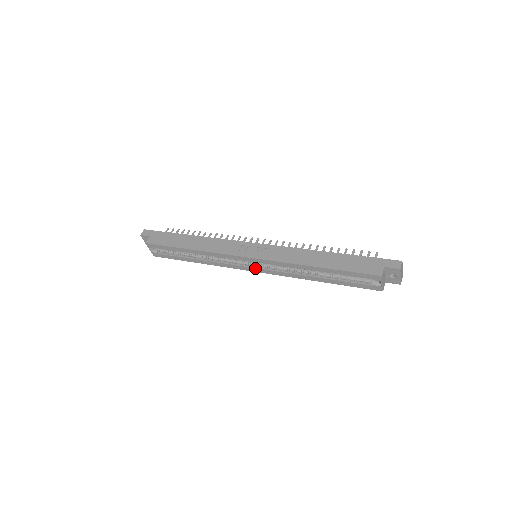
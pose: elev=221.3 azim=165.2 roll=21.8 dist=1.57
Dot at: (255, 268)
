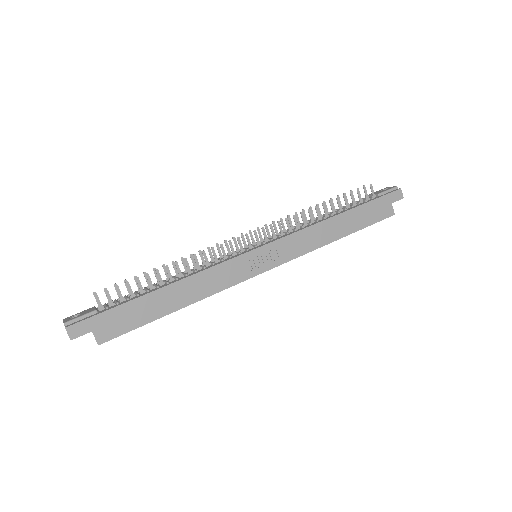
Dot at: occluded
